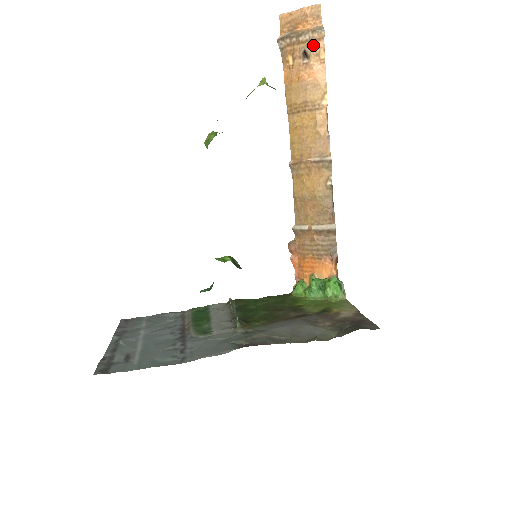
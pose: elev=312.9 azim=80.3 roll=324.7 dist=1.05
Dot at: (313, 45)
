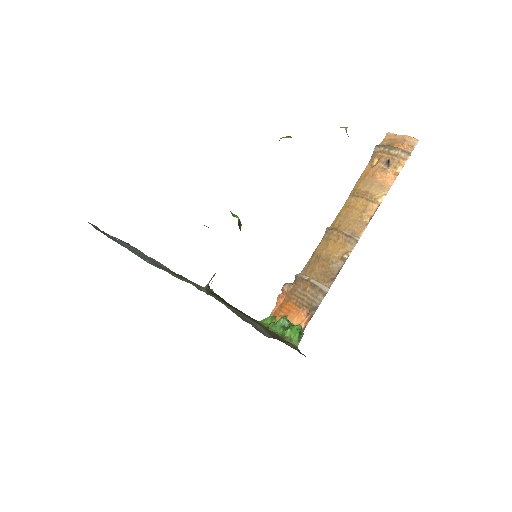
Dot at: (397, 160)
